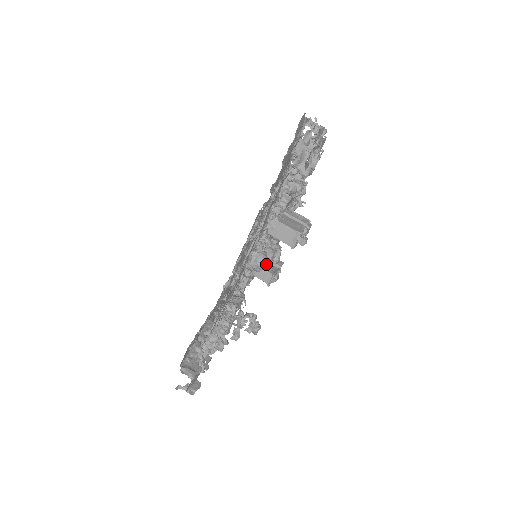
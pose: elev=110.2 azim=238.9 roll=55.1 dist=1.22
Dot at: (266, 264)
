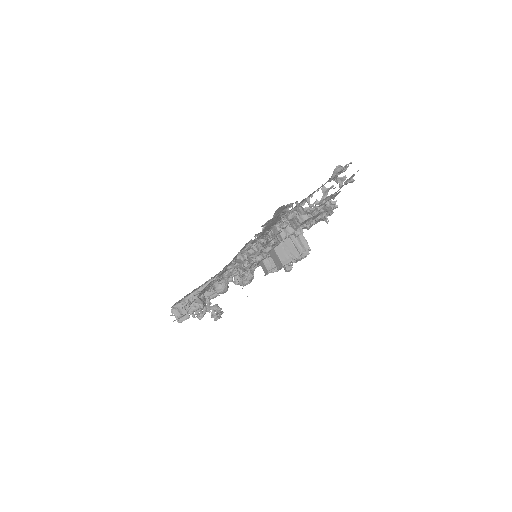
Dot at: (223, 292)
